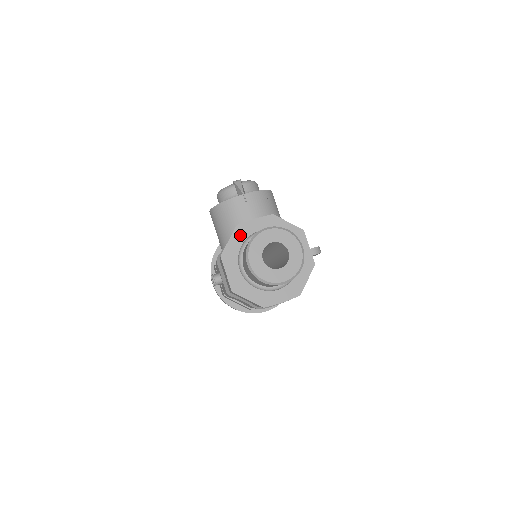
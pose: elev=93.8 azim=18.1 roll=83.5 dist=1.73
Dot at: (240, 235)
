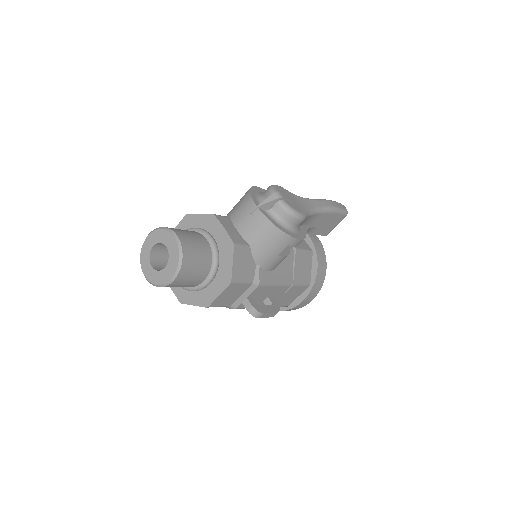
Dot at: (207, 222)
